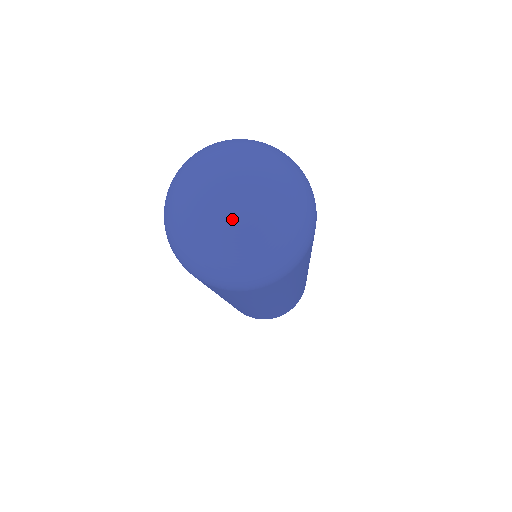
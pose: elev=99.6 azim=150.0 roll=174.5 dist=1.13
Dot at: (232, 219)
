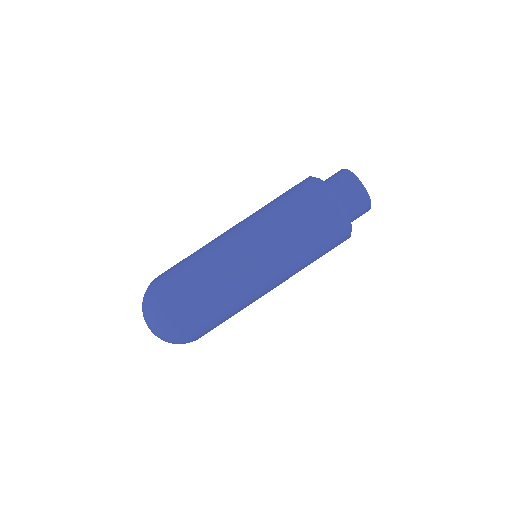
Dot at: occluded
